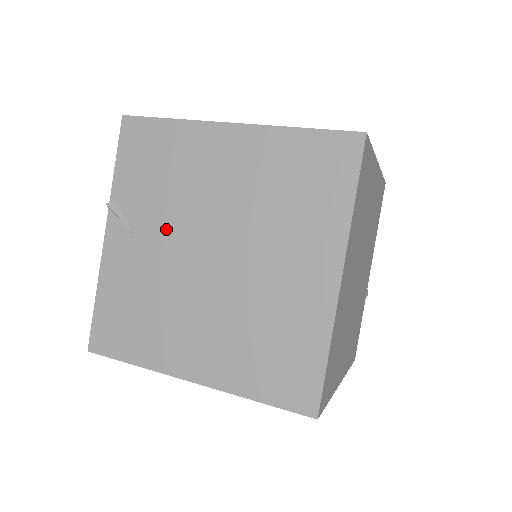
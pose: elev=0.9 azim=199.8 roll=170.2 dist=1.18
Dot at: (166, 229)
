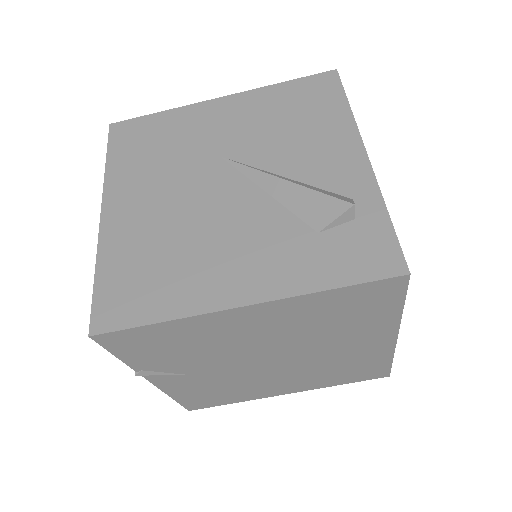
Dot at: (214, 365)
